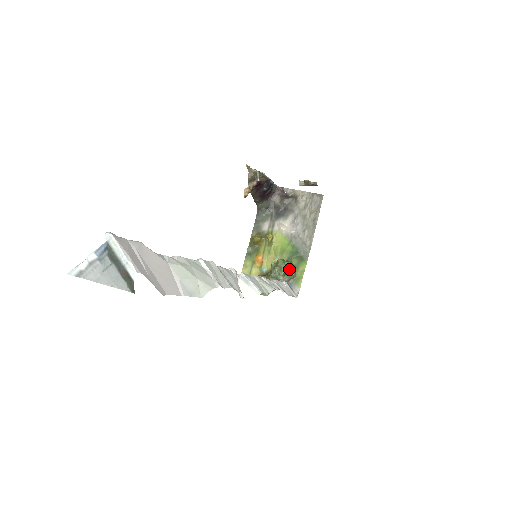
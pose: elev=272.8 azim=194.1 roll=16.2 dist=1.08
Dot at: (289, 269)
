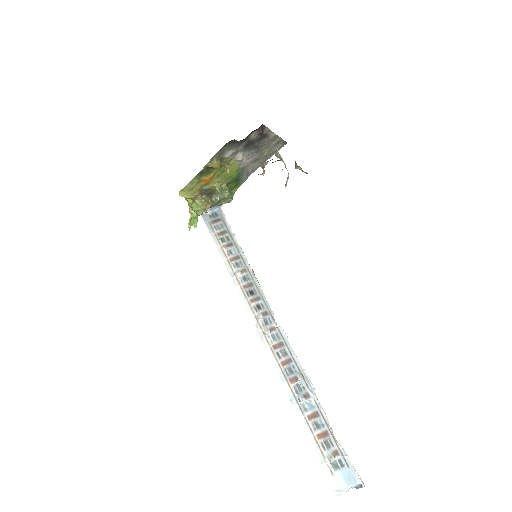
Dot at: occluded
